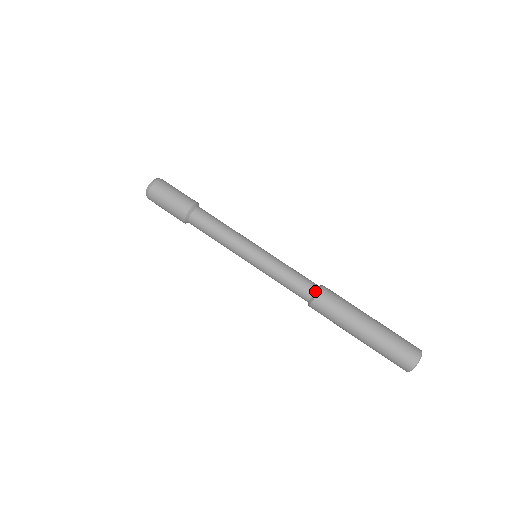
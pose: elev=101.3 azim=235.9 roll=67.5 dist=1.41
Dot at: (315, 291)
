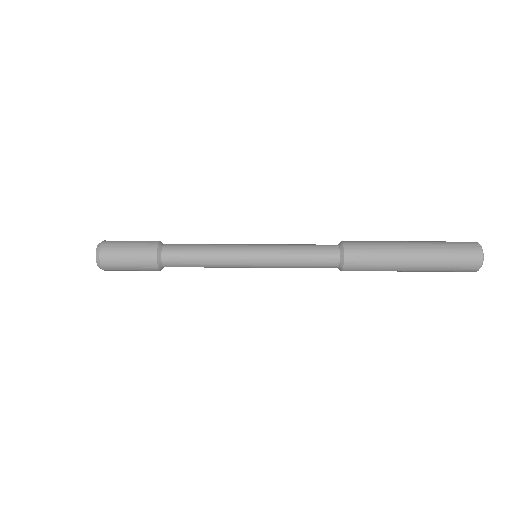
Dot at: (339, 261)
